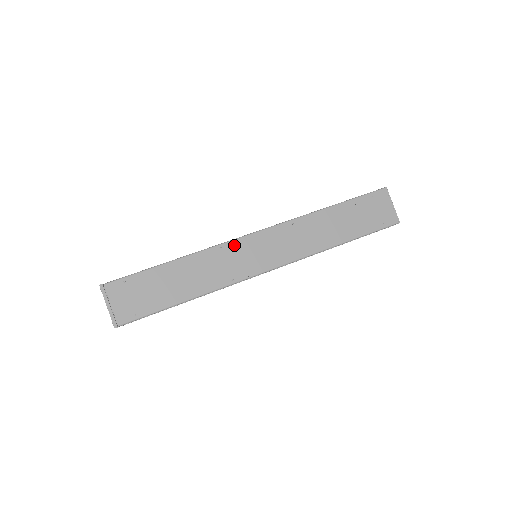
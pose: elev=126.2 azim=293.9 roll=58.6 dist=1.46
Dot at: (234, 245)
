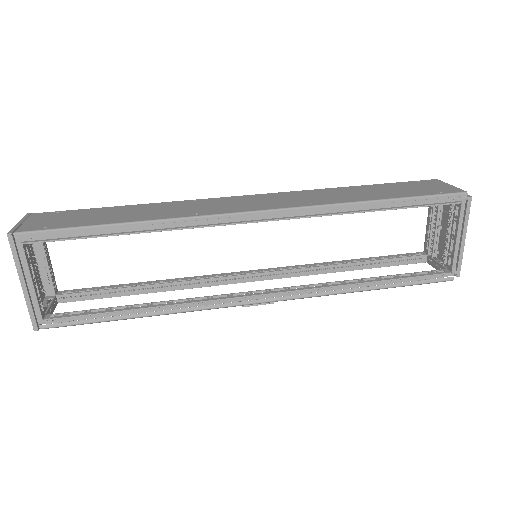
Dot at: (213, 200)
